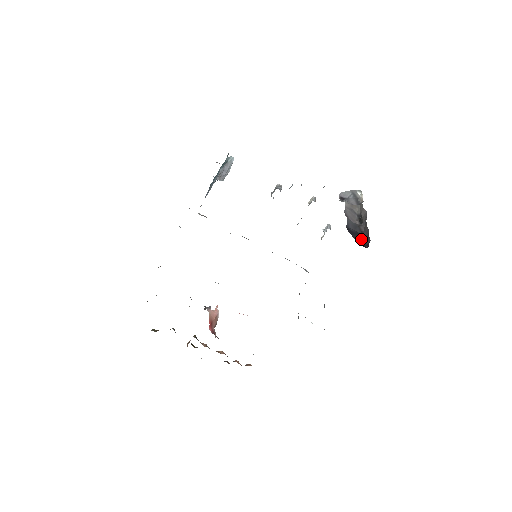
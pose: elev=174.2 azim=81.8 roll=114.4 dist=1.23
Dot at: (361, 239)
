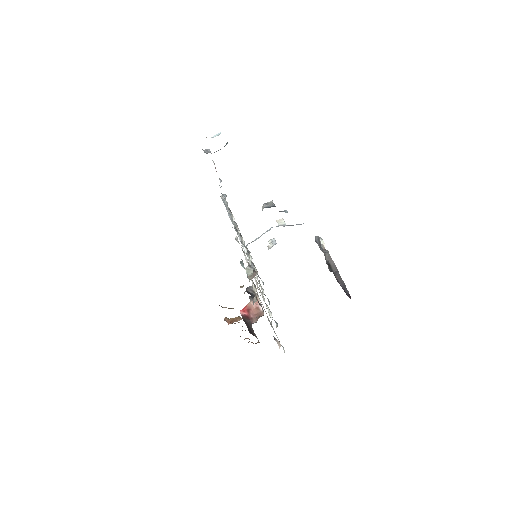
Dot at: (342, 288)
